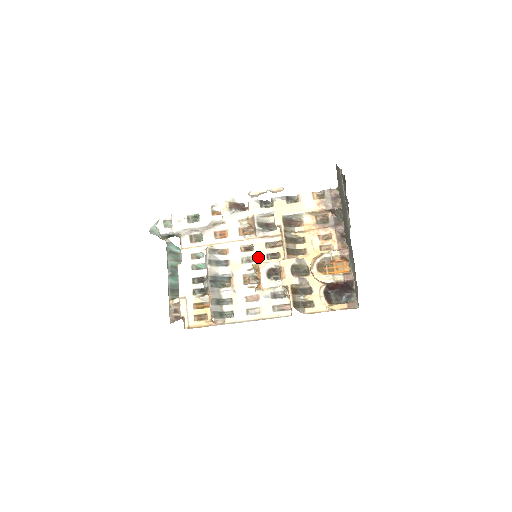
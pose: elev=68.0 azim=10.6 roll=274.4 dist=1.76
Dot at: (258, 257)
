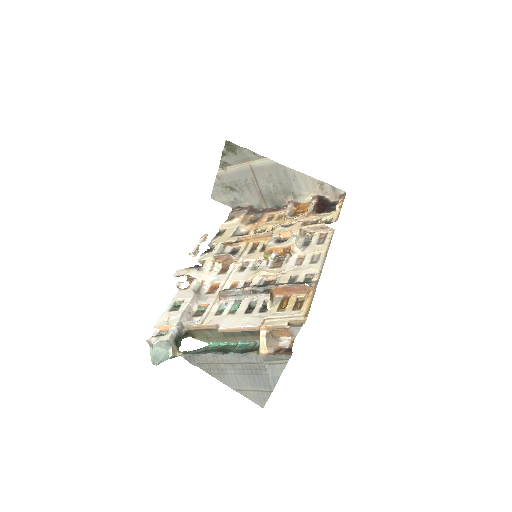
Dot at: (258, 257)
